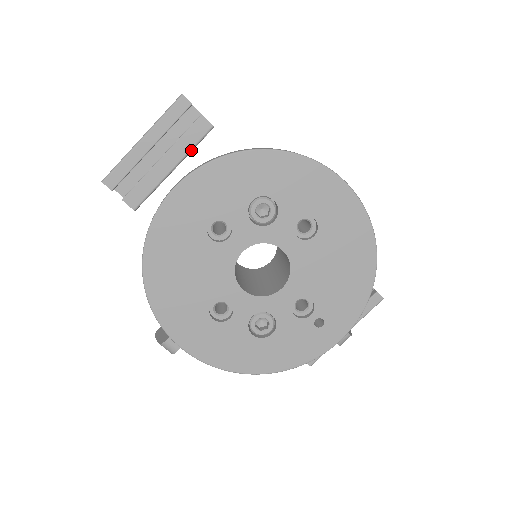
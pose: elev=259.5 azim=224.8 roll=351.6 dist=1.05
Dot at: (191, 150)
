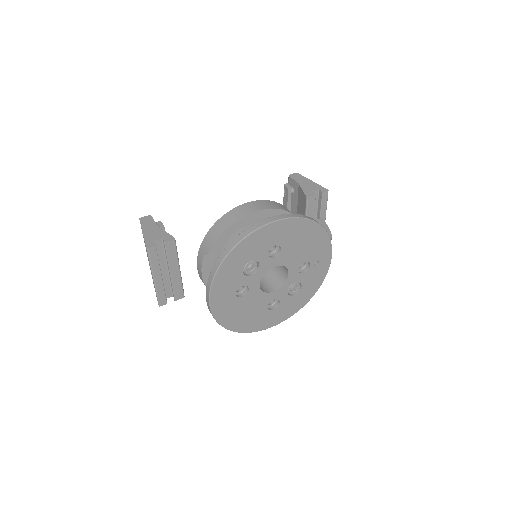
Dot at: occluded
